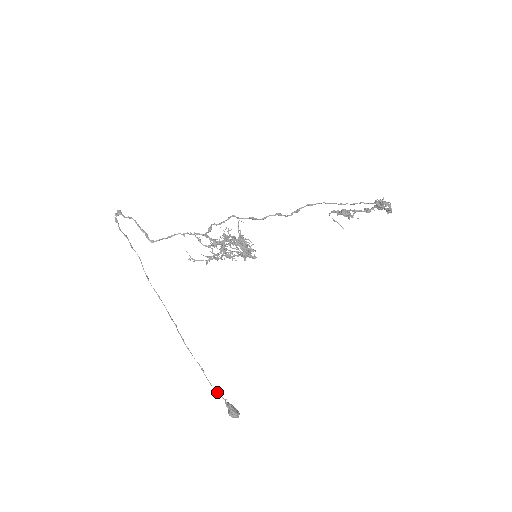
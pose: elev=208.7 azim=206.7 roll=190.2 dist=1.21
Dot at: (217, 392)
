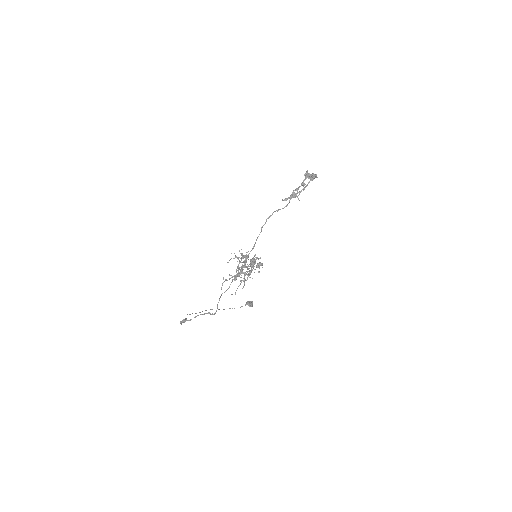
Dot at: occluded
